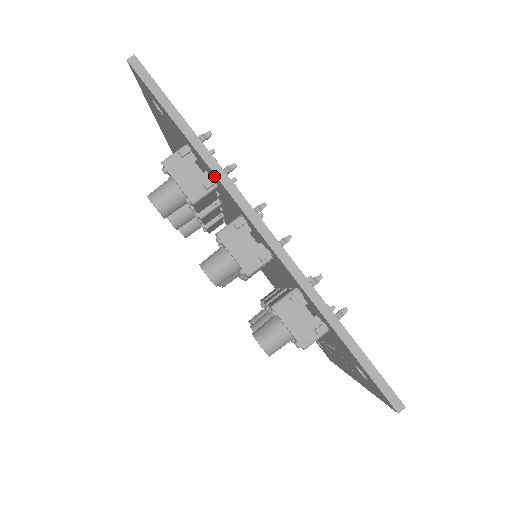
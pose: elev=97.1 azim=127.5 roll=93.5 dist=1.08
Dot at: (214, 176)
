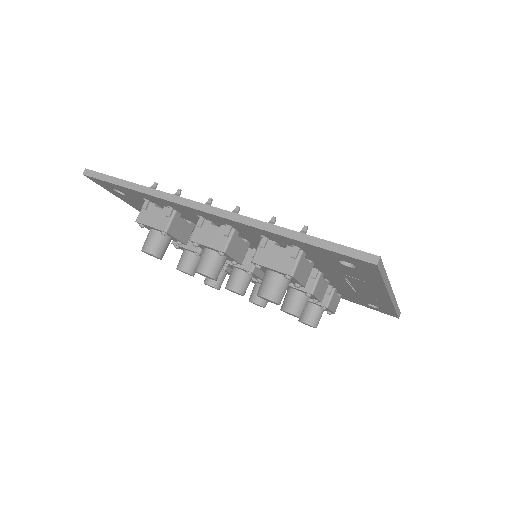
Dot at: (162, 201)
